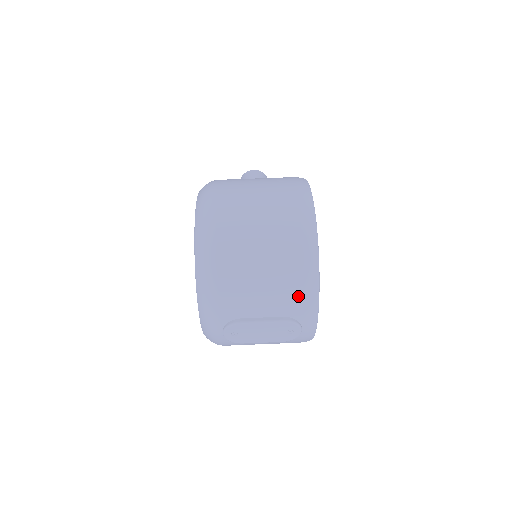
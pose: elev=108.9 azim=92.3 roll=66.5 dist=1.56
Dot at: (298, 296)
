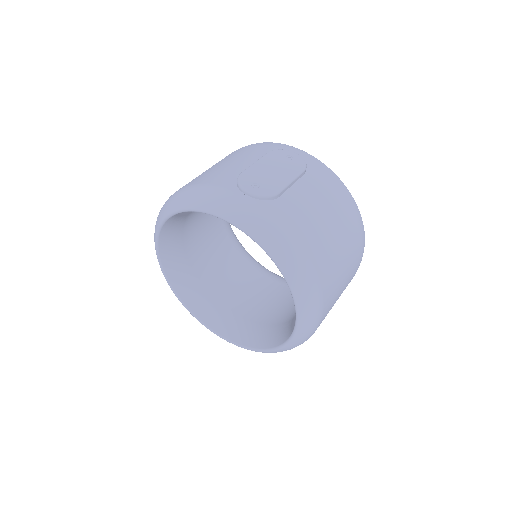
Dot at: (254, 148)
